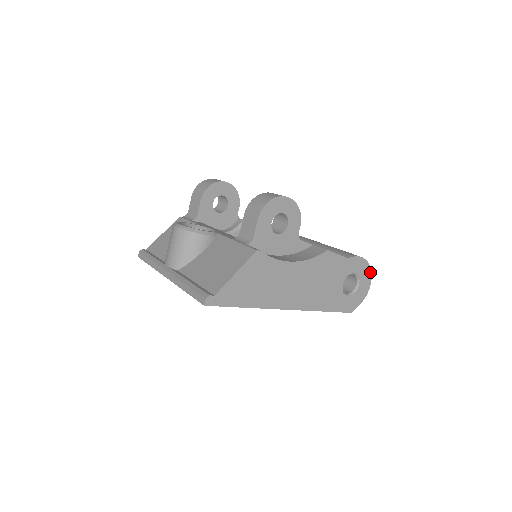
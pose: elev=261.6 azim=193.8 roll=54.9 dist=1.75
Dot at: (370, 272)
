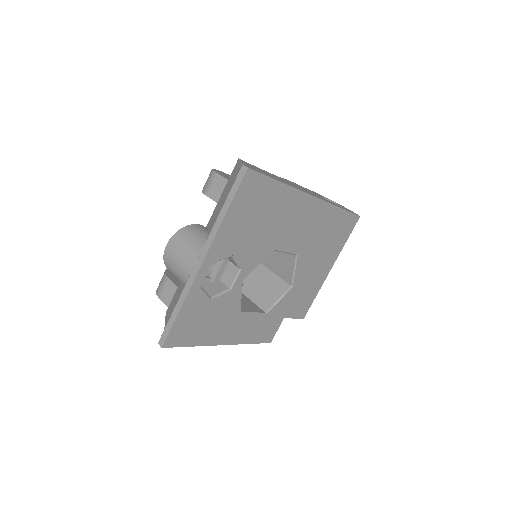
Dot at: occluded
